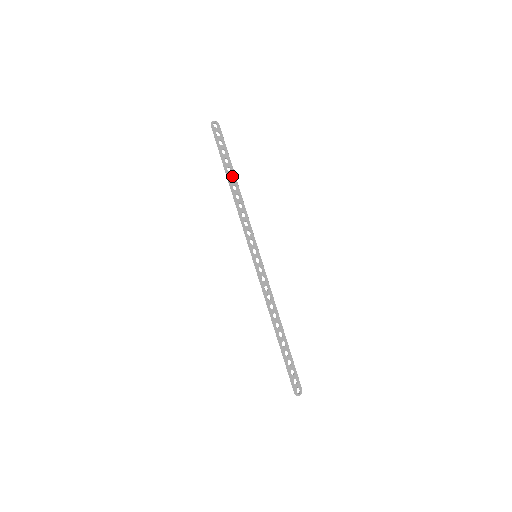
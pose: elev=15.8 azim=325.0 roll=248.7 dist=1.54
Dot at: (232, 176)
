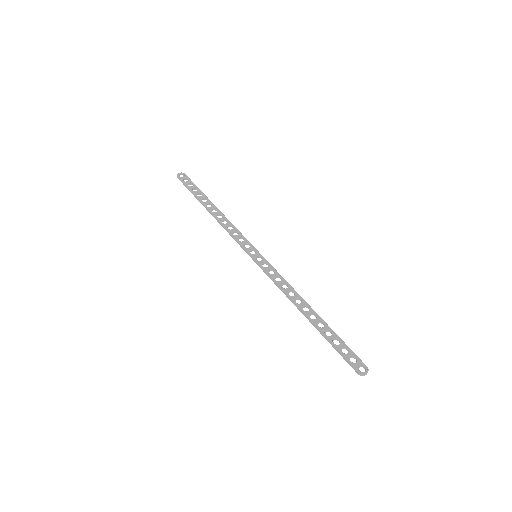
Dot at: (209, 204)
